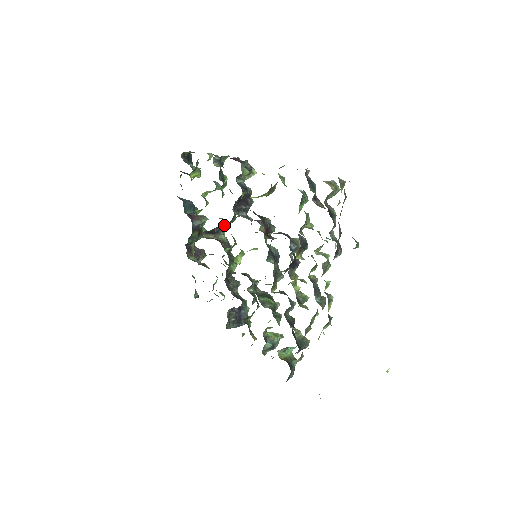
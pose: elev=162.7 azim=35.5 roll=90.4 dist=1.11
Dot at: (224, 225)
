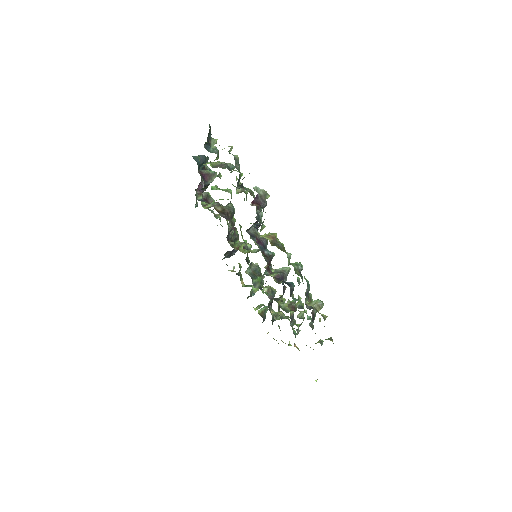
Dot at: occluded
